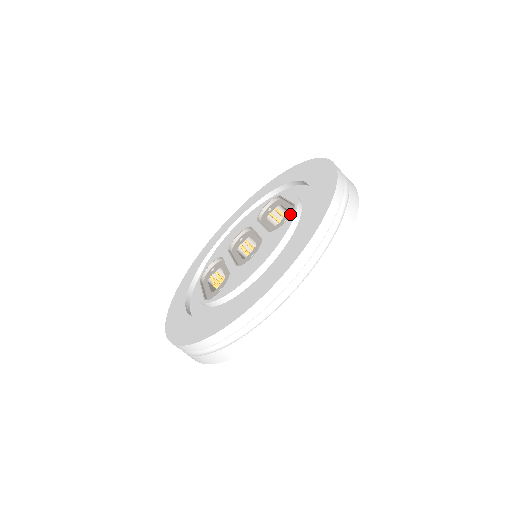
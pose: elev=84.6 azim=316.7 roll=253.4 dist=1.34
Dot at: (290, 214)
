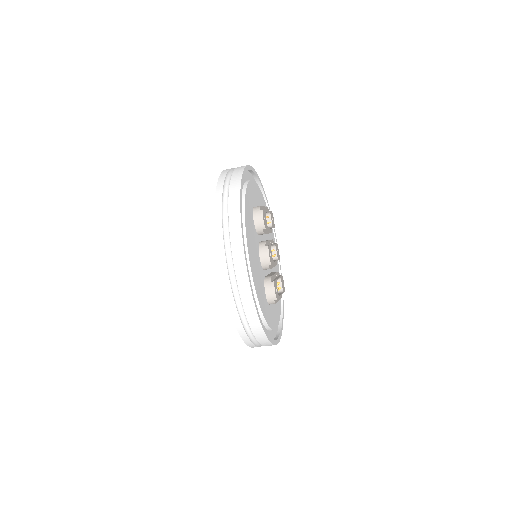
Dot at: occluded
